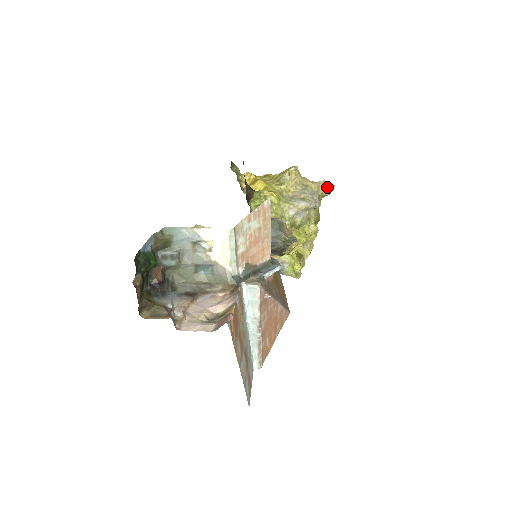
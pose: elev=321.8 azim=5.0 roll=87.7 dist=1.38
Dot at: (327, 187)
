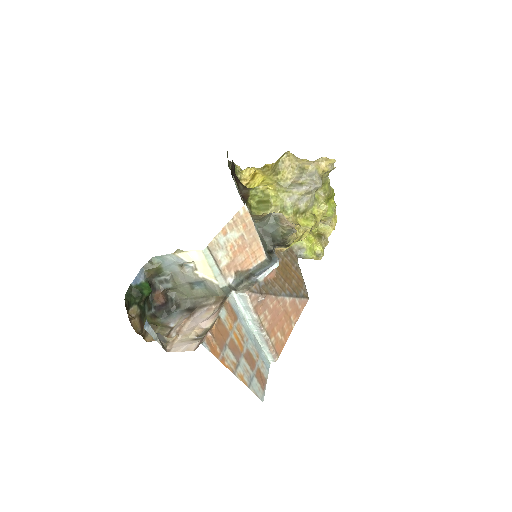
Dot at: (327, 163)
